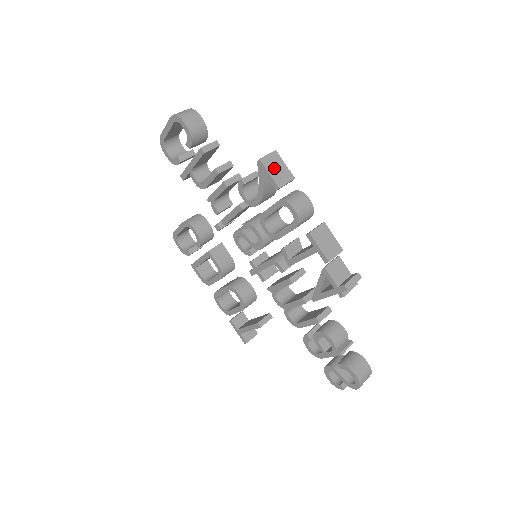
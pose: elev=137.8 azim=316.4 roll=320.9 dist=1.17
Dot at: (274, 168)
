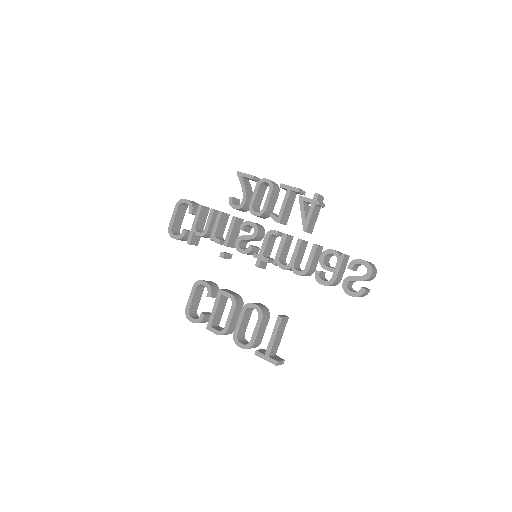
Dot at: occluded
